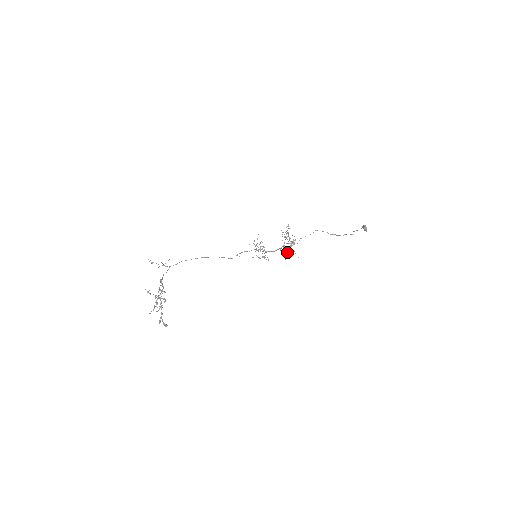
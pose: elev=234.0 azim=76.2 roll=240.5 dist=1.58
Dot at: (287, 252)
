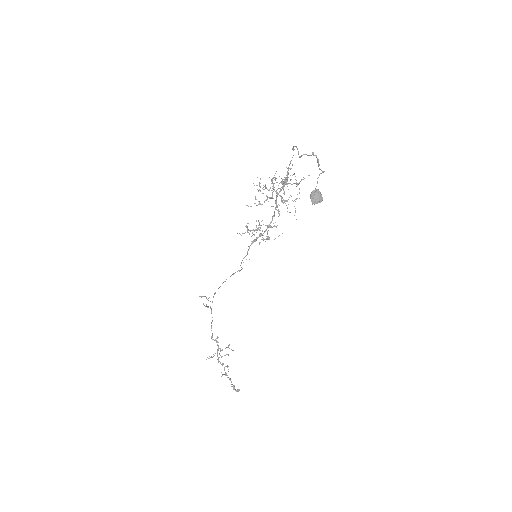
Dot at: (293, 183)
